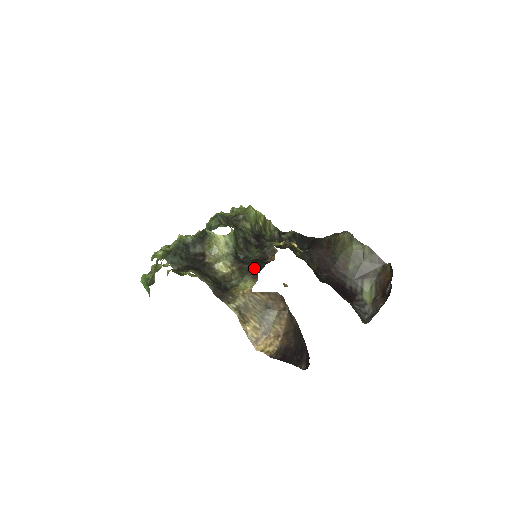
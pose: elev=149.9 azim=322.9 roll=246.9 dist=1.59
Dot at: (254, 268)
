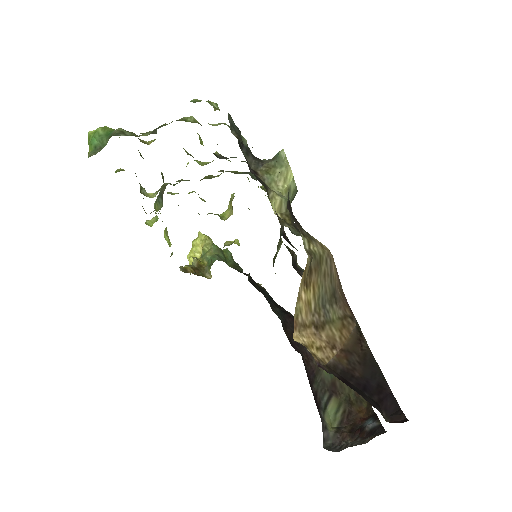
Dot at: occluded
